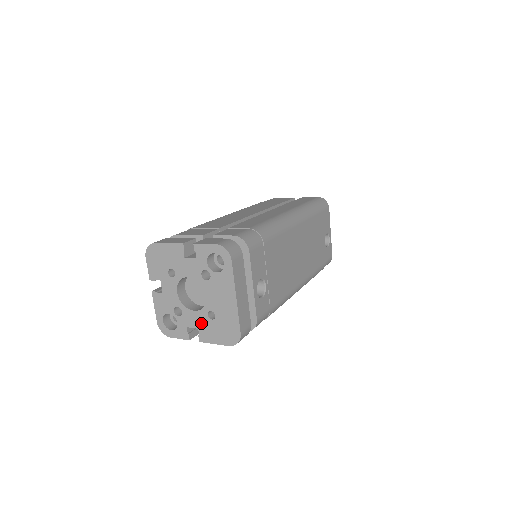
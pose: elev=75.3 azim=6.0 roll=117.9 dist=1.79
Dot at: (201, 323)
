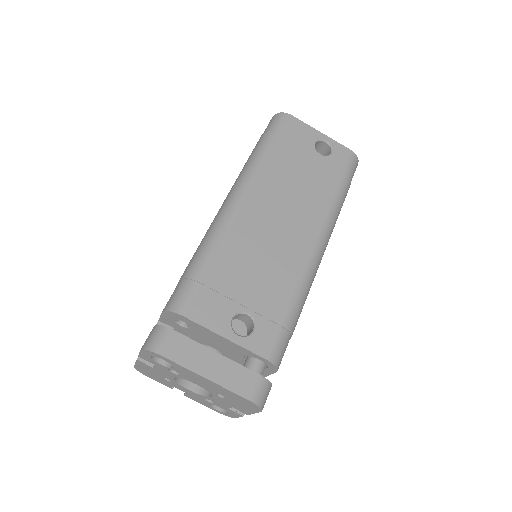
Dot at: (227, 403)
